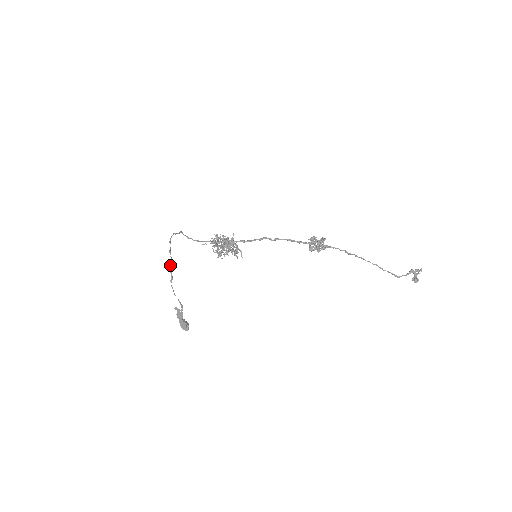
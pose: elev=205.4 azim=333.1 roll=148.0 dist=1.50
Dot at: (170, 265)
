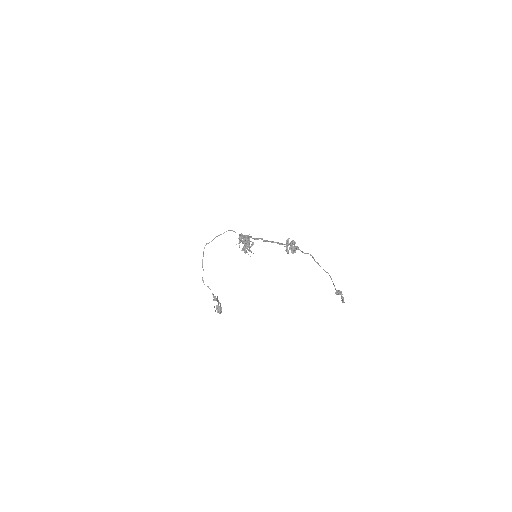
Dot at: occluded
